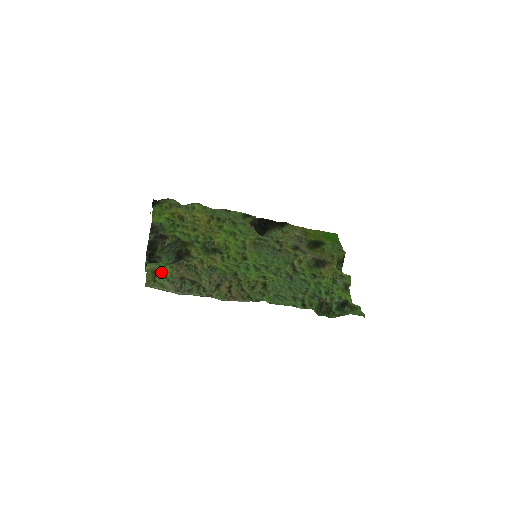
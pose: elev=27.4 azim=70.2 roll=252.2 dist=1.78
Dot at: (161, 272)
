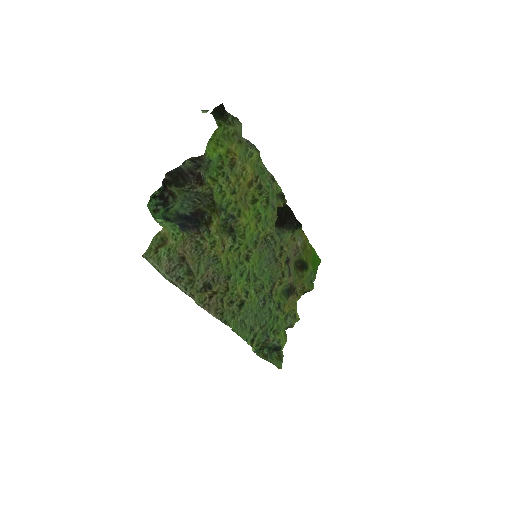
Dot at: (170, 244)
